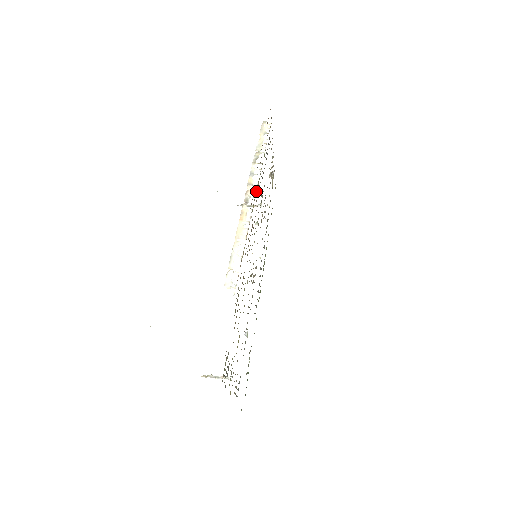
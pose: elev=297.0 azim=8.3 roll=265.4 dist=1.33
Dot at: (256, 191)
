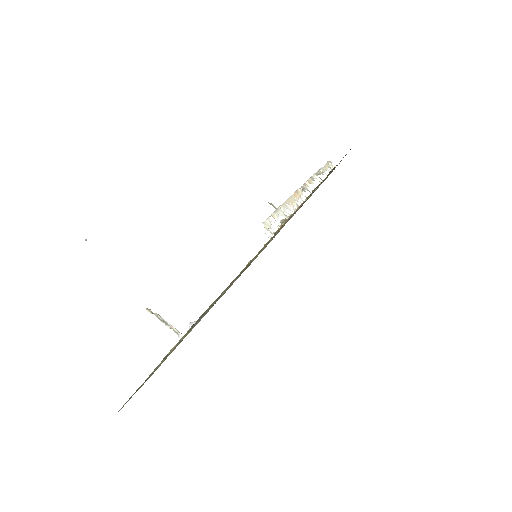
Dot at: (314, 190)
